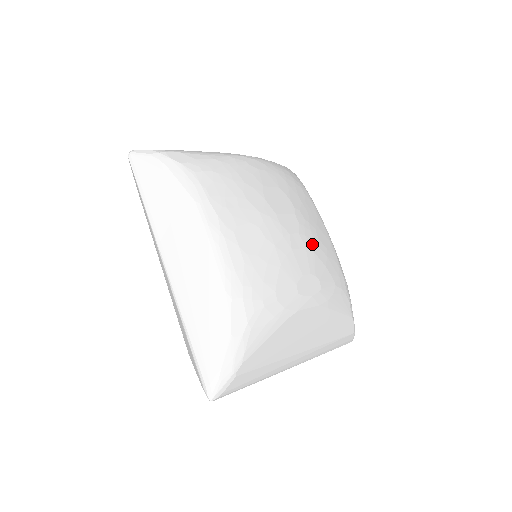
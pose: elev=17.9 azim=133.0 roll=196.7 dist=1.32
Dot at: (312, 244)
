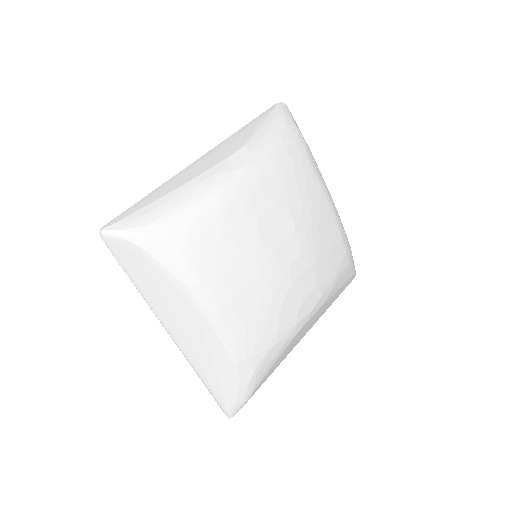
Dot at: (314, 255)
